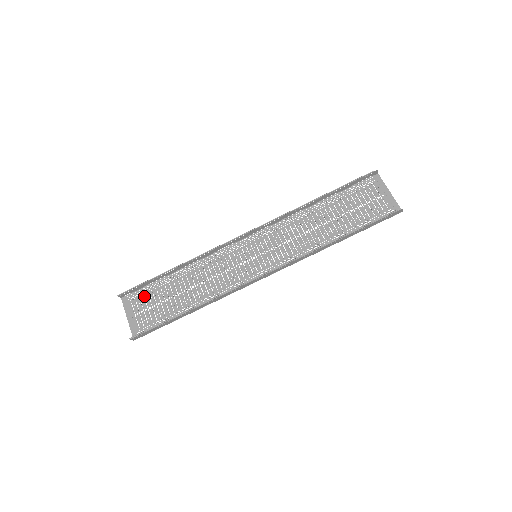
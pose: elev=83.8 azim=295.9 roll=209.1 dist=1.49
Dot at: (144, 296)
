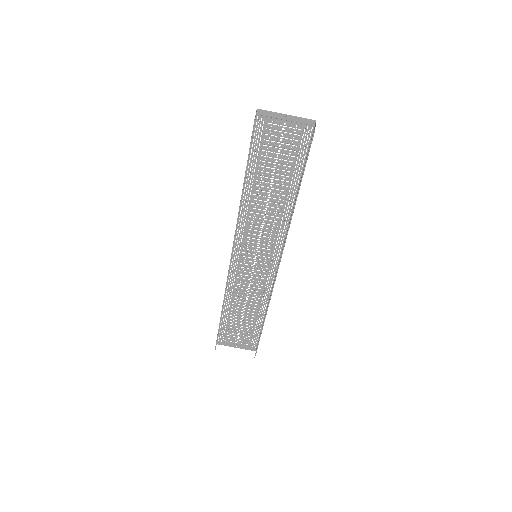
Dot at: (226, 332)
